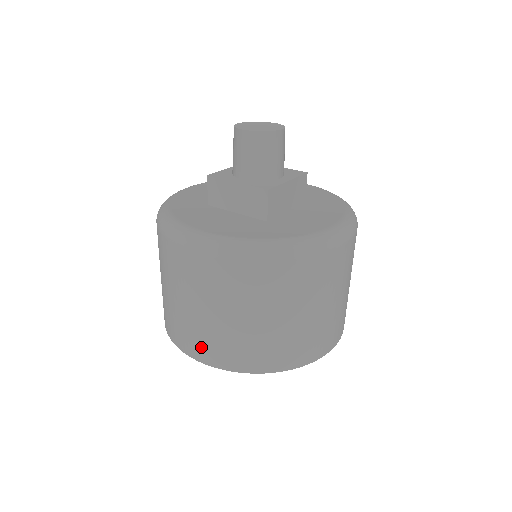
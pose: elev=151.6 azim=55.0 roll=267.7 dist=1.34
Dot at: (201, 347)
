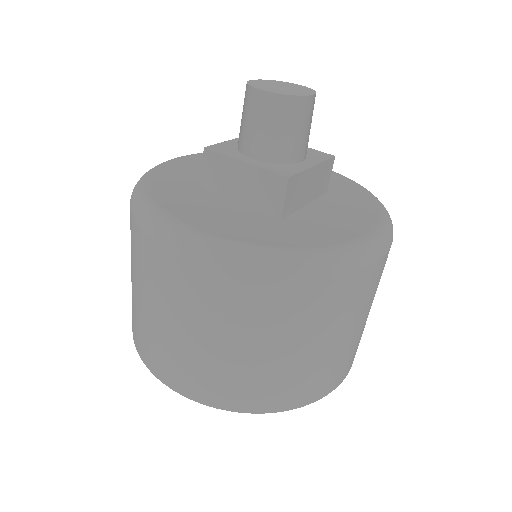
Dot at: (179, 375)
